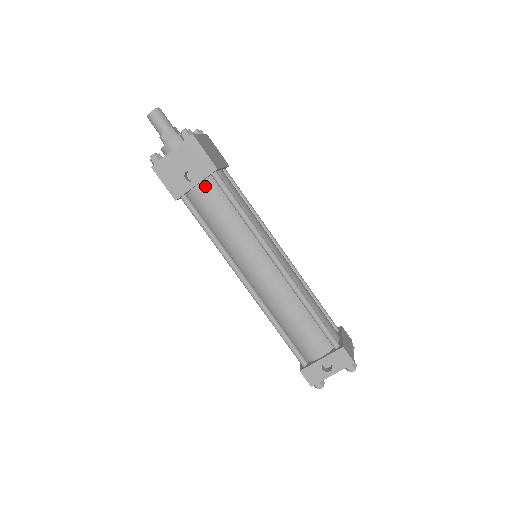
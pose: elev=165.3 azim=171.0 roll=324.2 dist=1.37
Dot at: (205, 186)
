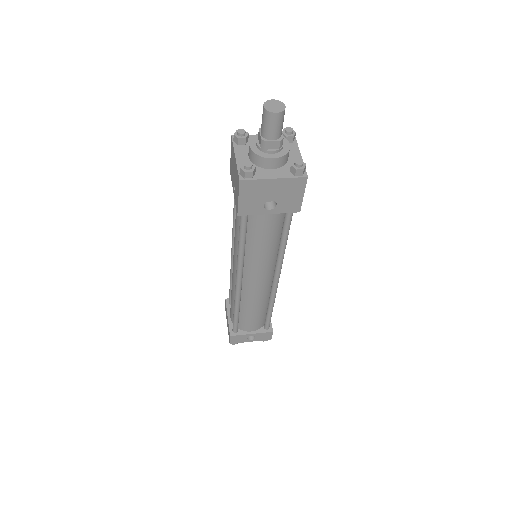
Dot at: (274, 214)
